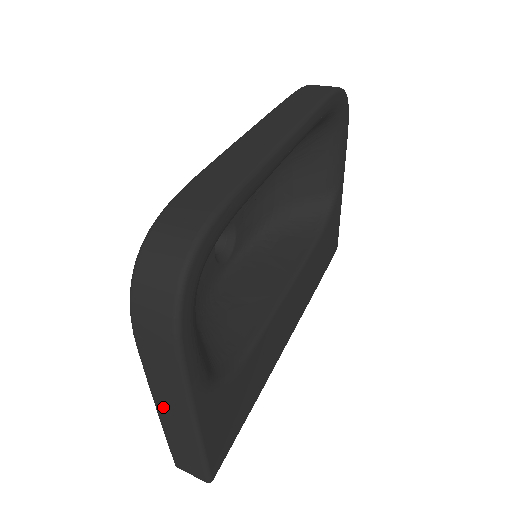
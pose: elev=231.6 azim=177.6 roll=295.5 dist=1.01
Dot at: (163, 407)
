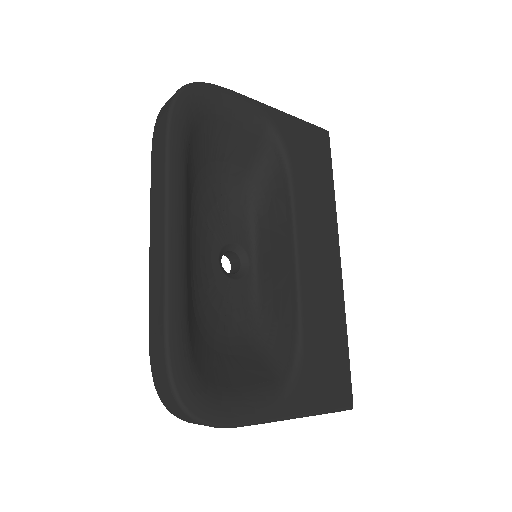
Dot at: occluded
